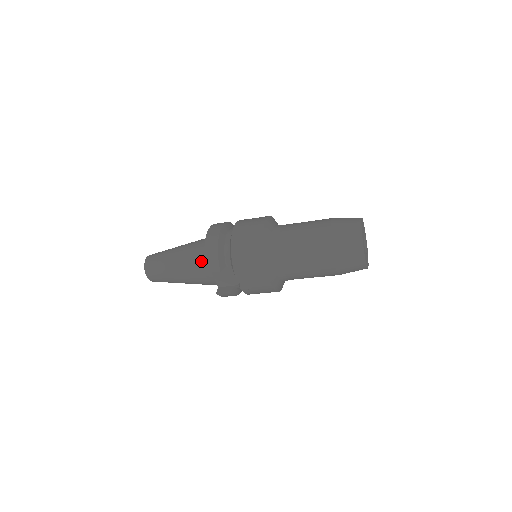
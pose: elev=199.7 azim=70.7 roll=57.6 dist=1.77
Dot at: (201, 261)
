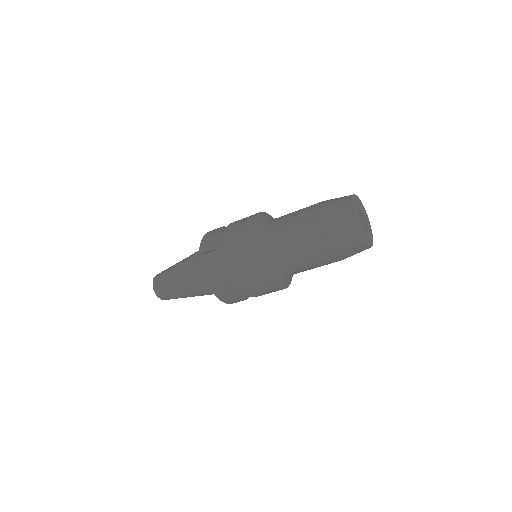
Dot at: (200, 254)
